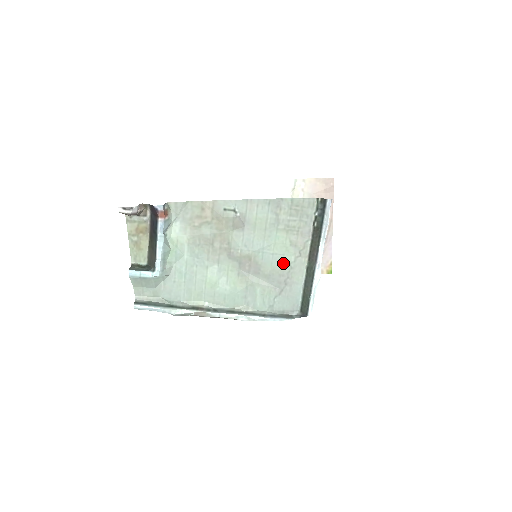
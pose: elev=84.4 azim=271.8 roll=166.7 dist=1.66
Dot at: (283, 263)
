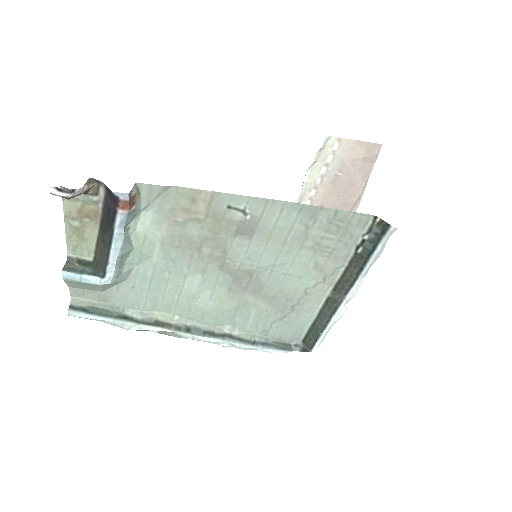
Dot at: (297, 286)
